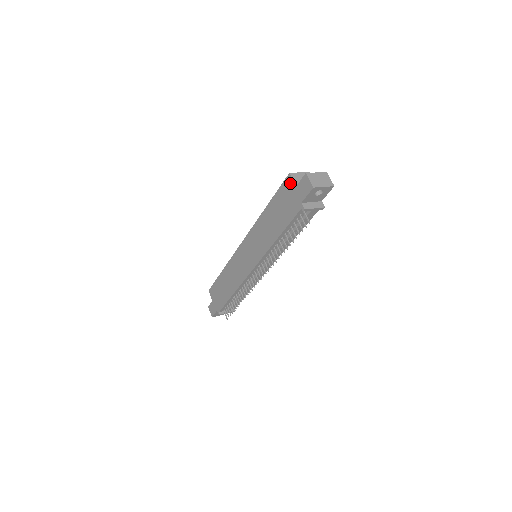
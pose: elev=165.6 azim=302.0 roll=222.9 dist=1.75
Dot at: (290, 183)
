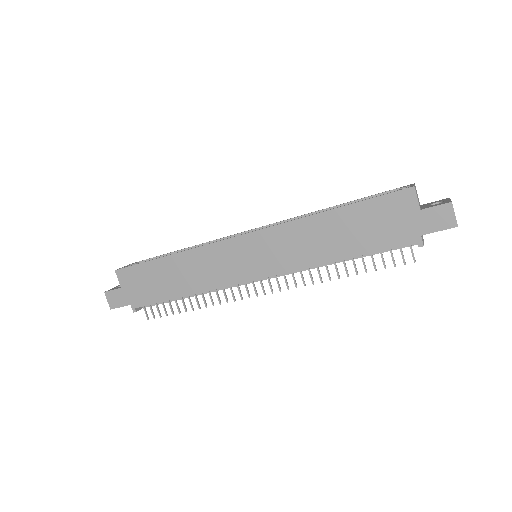
Dot at: (409, 200)
